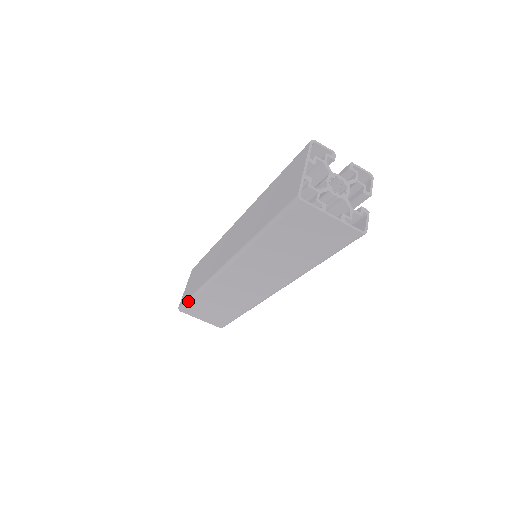
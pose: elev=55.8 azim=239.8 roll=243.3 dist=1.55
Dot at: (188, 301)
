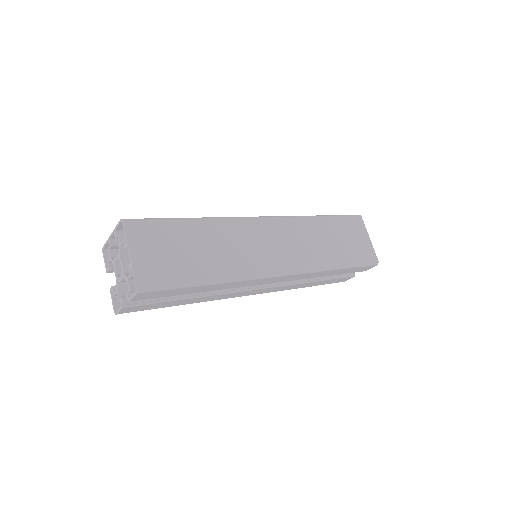
Dot at: (164, 218)
